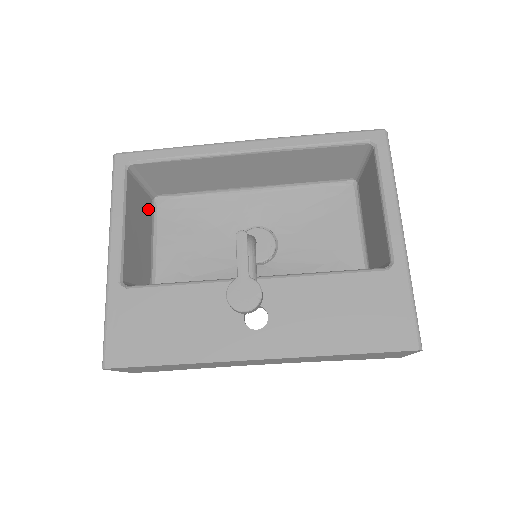
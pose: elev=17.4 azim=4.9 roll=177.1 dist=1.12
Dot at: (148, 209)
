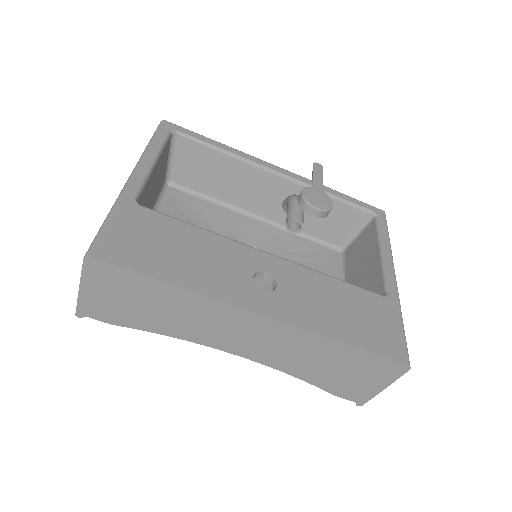
Dot at: (161, 183)
